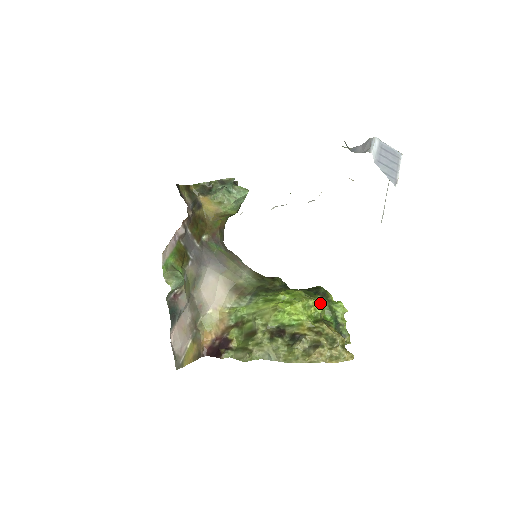
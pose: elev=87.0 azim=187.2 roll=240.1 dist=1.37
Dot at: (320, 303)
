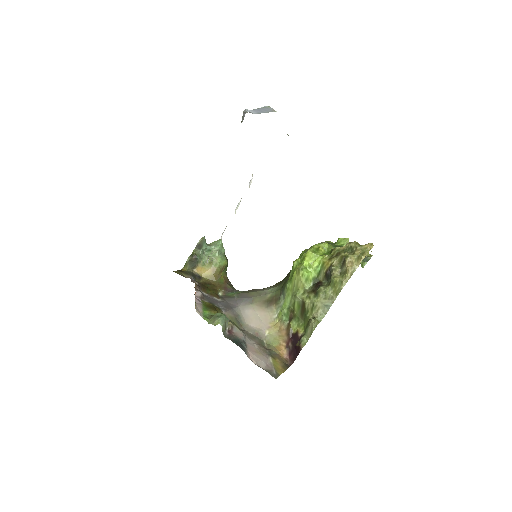
Dot at: (322, 243)
